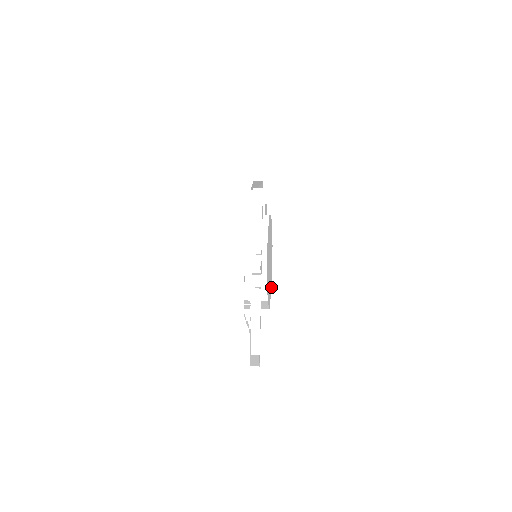
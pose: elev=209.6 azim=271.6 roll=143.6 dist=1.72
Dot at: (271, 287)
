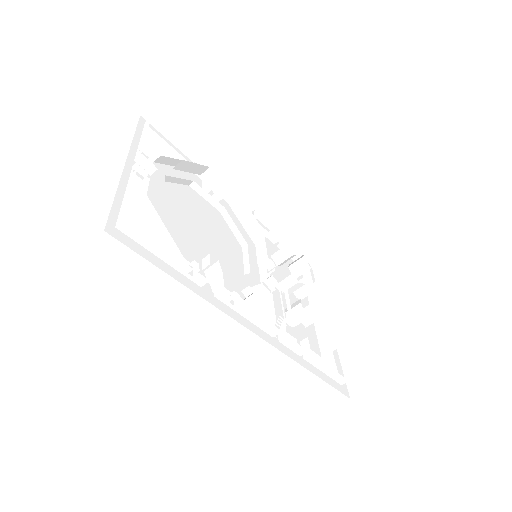
Dot at: occluded
